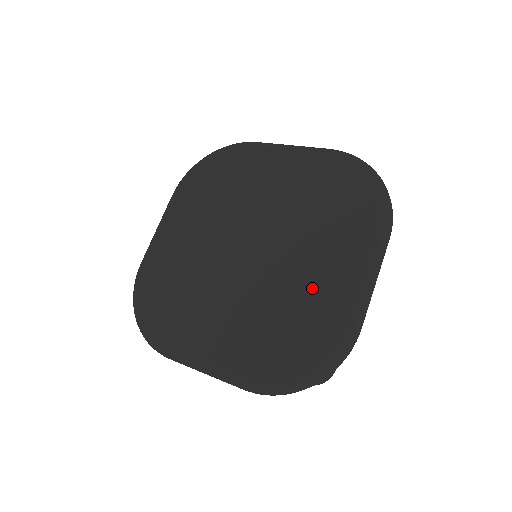
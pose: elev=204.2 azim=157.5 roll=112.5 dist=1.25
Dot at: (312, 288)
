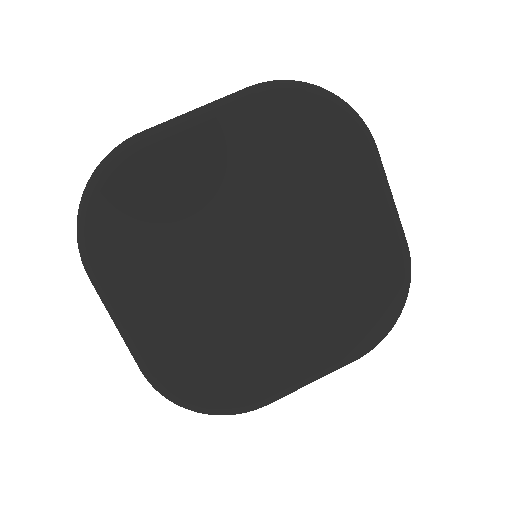
Dot at: (271, 353)
